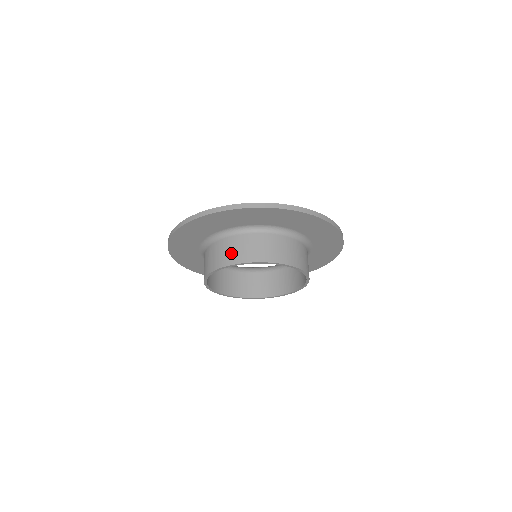
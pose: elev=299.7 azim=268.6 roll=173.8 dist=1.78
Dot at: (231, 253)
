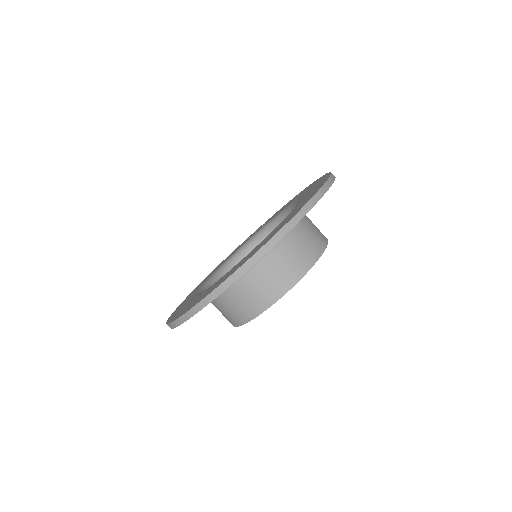
Dot at: (240, 310)
